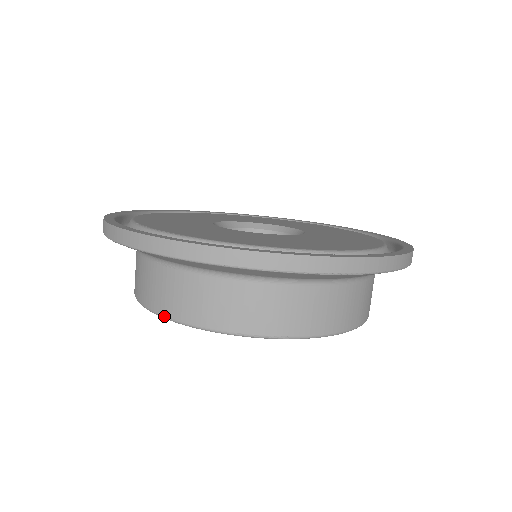
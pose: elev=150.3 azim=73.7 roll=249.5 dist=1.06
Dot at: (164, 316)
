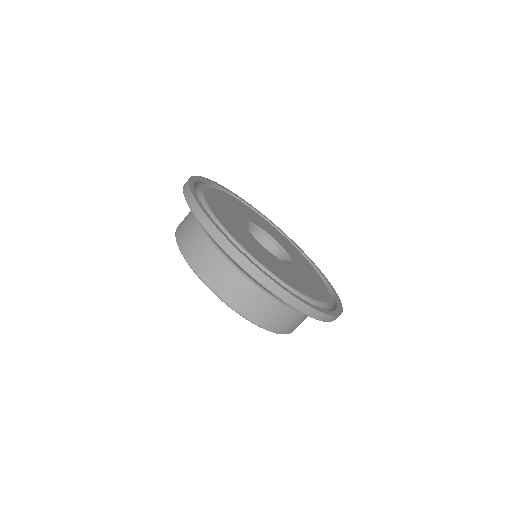
Dot at: (184, 256)
